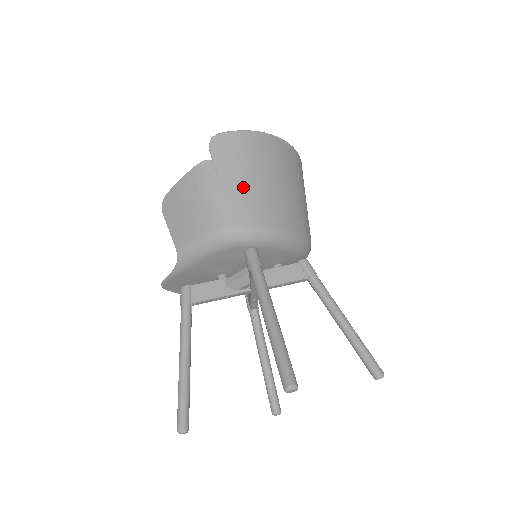
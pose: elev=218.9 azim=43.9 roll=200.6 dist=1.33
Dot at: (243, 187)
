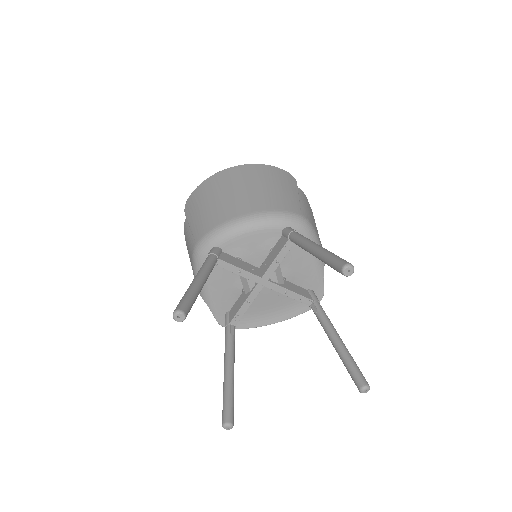
Dot at: (200, 216)
